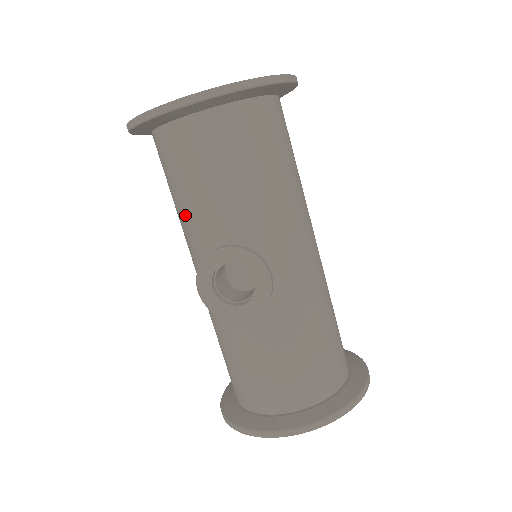
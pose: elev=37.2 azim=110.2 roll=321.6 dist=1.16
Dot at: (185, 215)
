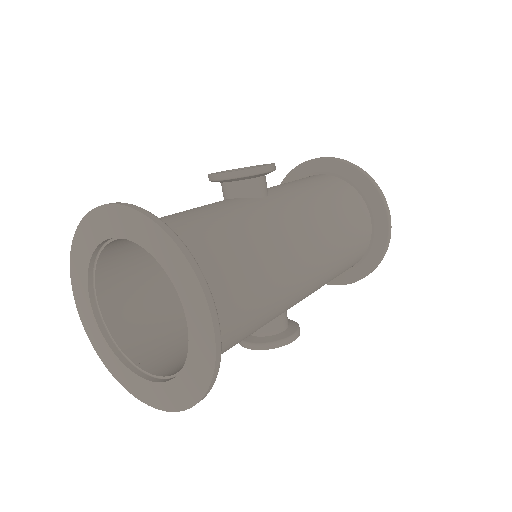
Dot at: occluded
